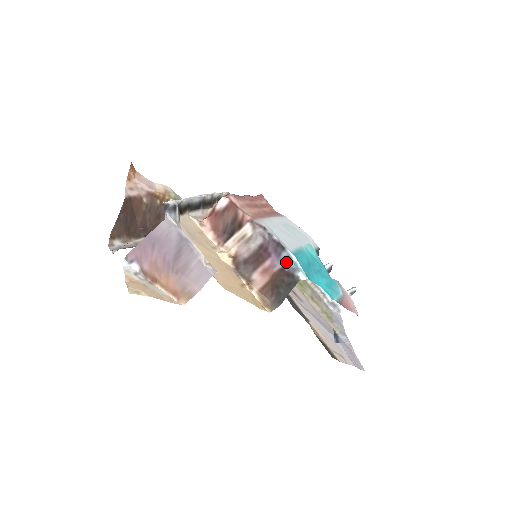
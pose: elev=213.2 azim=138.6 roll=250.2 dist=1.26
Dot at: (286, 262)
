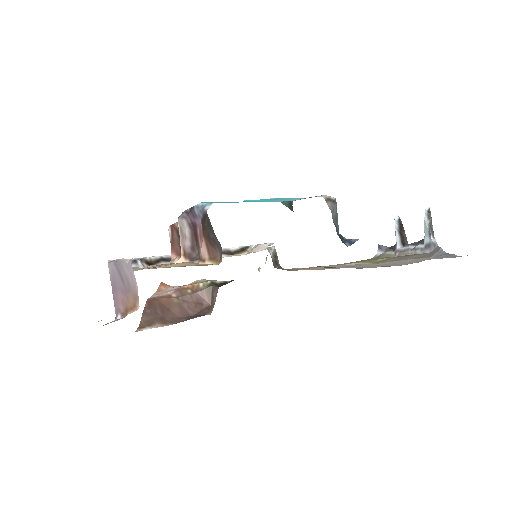
Dot at: (200, 213)
